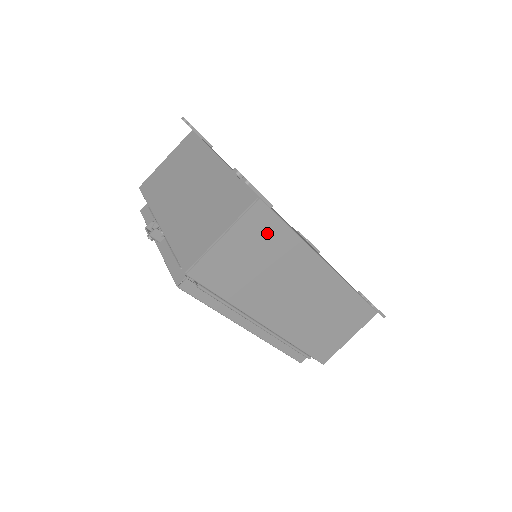
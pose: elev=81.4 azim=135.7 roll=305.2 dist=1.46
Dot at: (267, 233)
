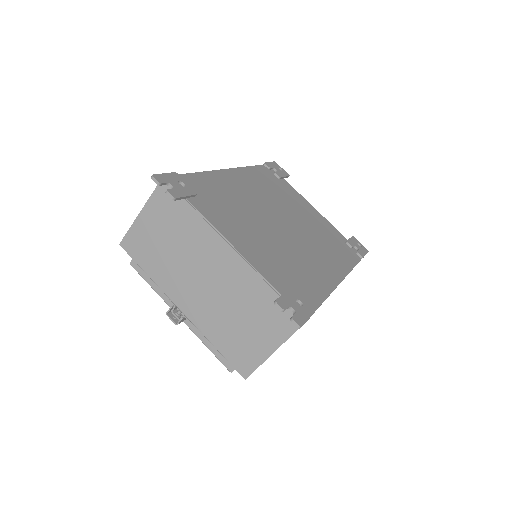
Dot at: occluded
